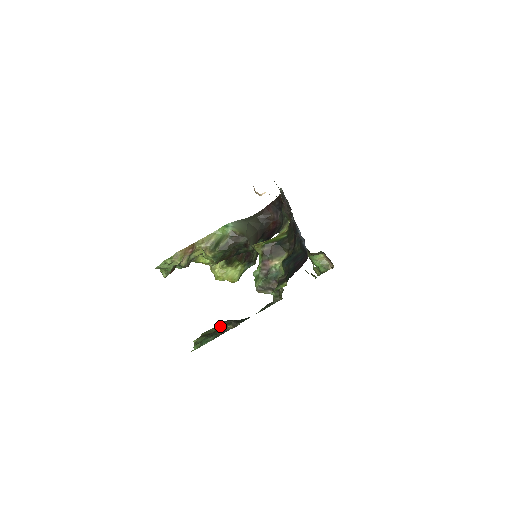
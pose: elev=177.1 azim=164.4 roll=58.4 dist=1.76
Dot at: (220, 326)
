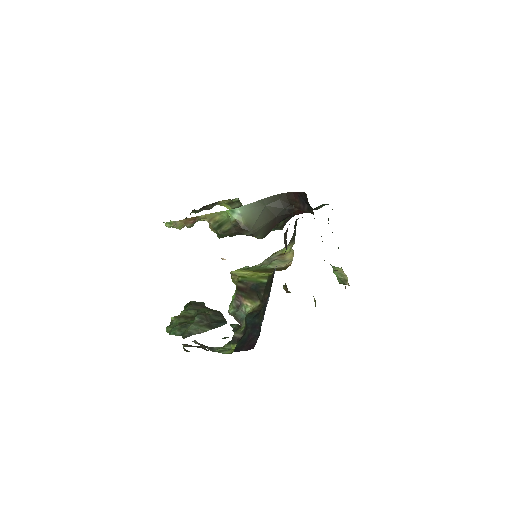
Dot at: (194, 320)
